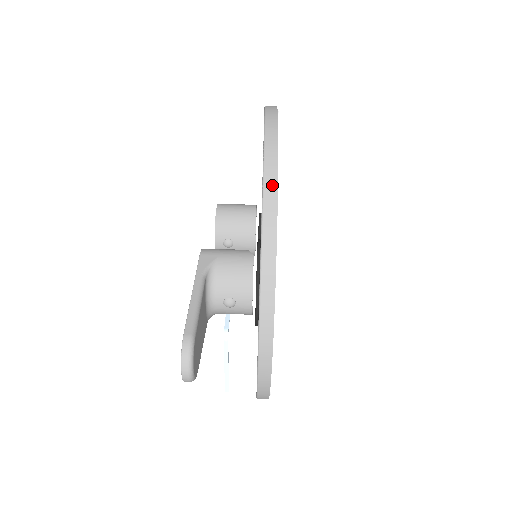
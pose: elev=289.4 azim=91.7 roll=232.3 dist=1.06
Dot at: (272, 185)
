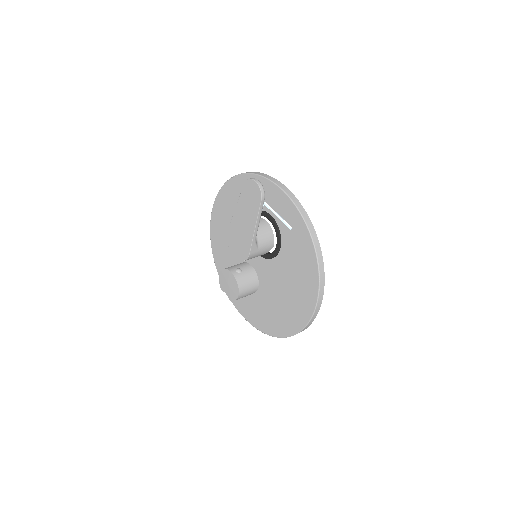
Dot at: occluded
